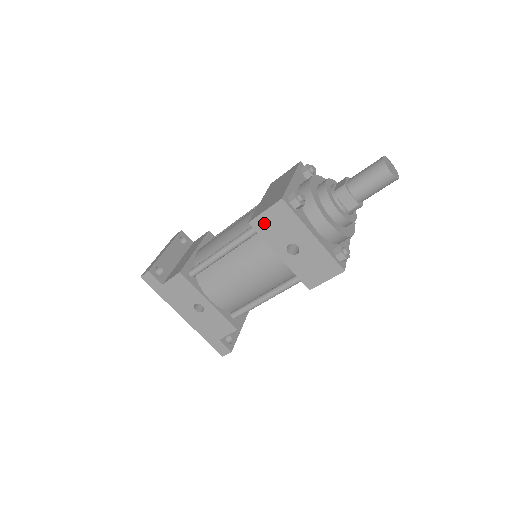
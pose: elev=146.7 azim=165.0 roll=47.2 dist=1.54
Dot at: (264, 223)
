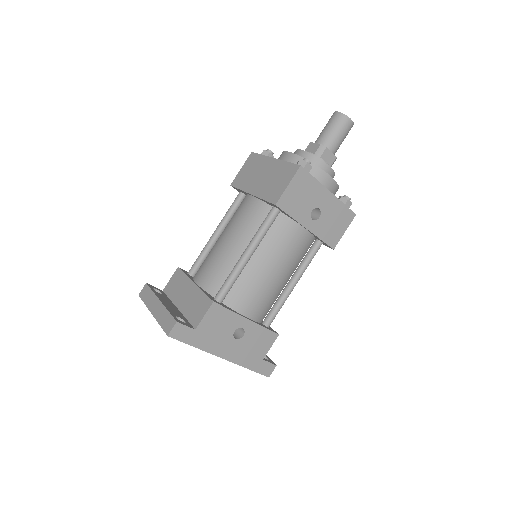
Dot at: (289, 199)
